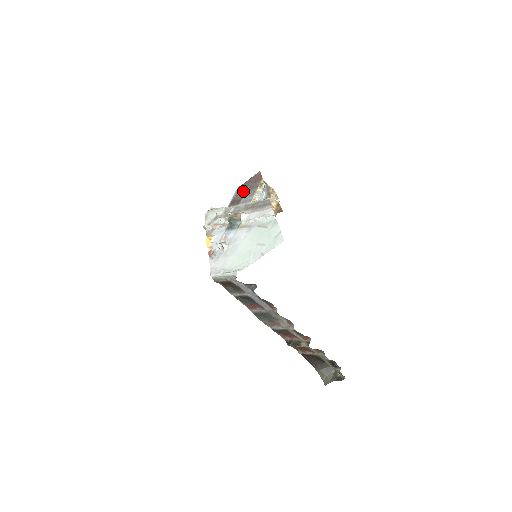
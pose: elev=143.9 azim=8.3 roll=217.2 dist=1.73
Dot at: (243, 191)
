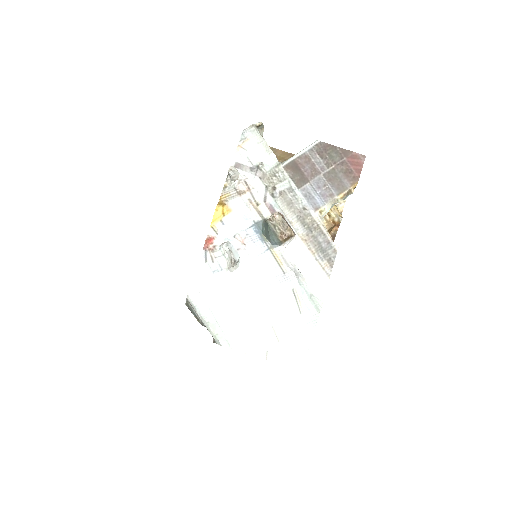
Dot at: (320, 165)
